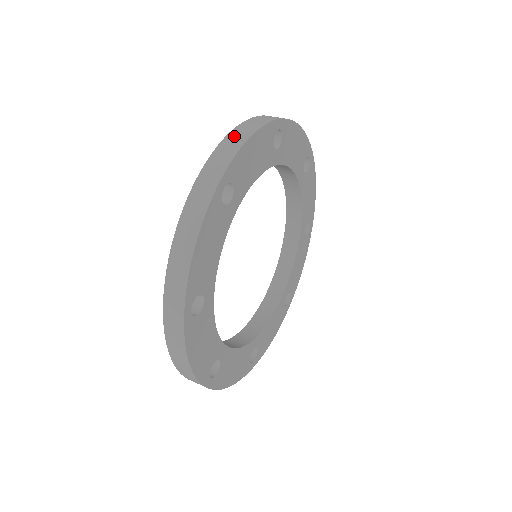
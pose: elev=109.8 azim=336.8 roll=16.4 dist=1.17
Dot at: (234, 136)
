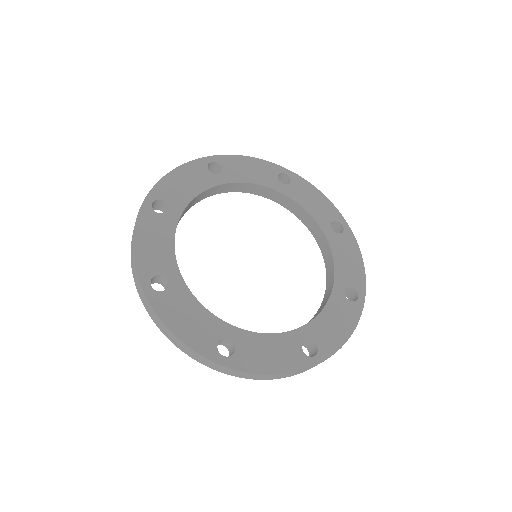
Dot at: occluded
